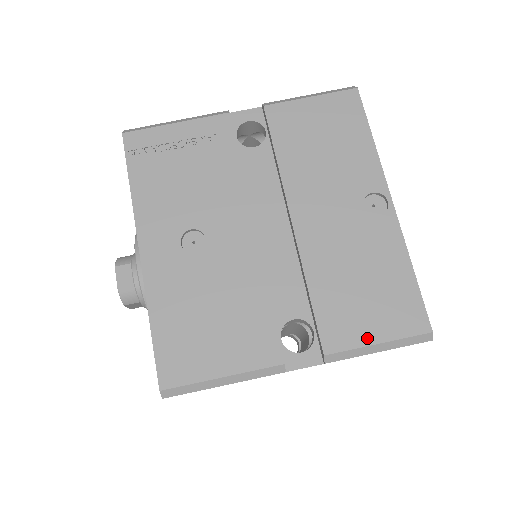
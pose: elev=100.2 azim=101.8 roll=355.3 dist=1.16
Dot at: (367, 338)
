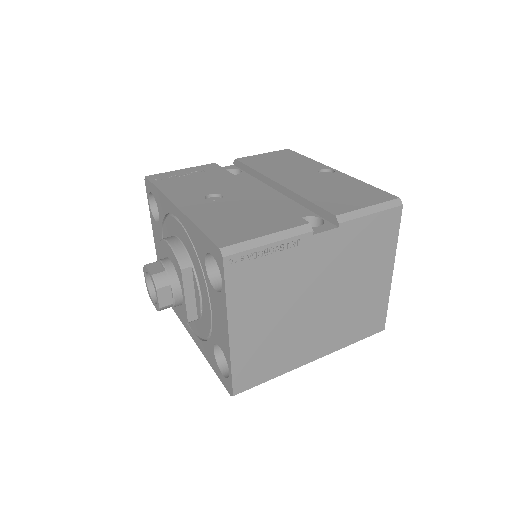
Dot at: (359, 206)
